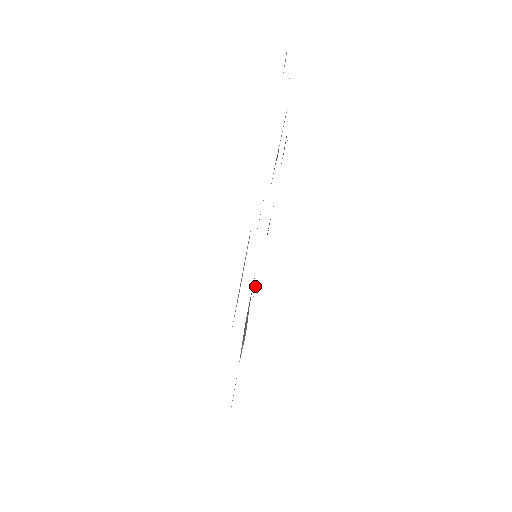
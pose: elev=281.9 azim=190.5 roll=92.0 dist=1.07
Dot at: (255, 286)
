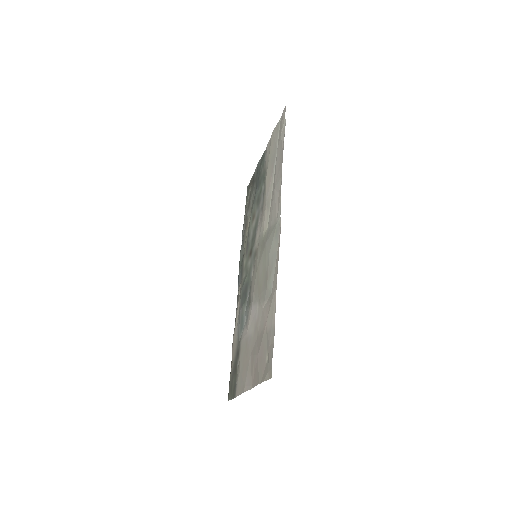
Dot at: occluded
